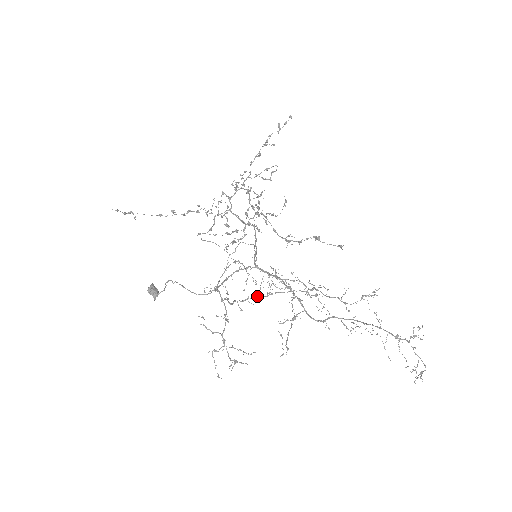
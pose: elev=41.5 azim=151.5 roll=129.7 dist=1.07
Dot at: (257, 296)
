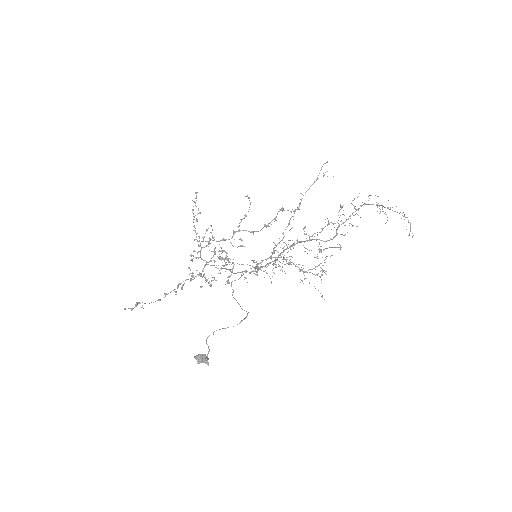
Dot at: (294, 211)
